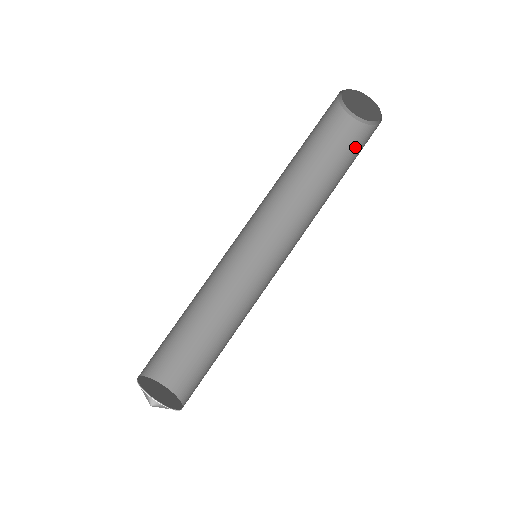
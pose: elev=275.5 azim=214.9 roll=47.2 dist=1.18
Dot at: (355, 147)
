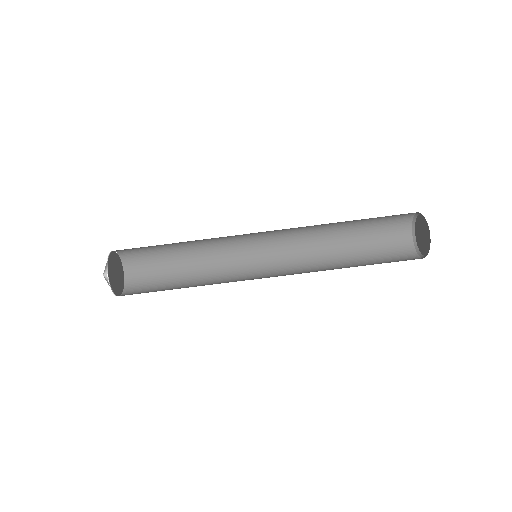
Dot at: (392, 257)
